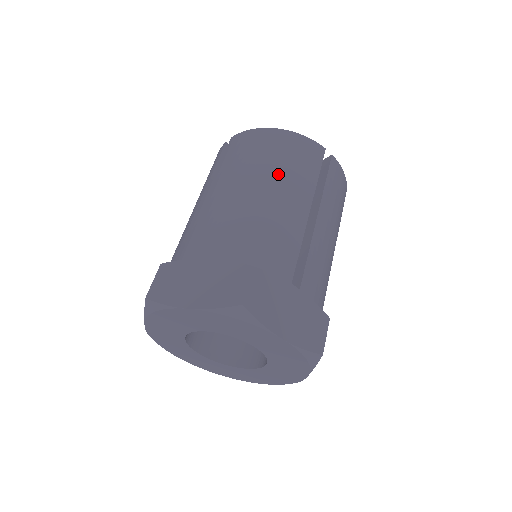
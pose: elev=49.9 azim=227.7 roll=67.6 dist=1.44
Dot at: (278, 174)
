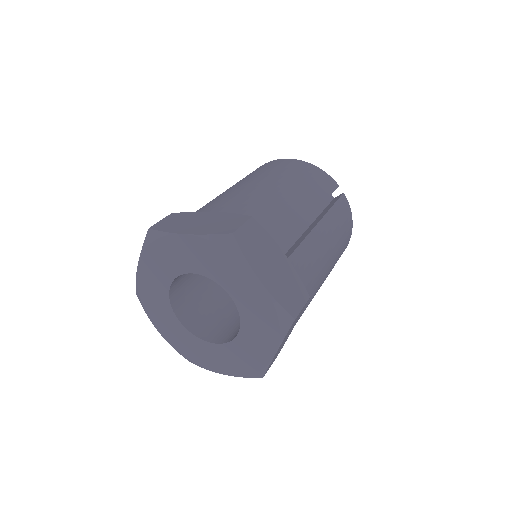
Dot at: (293, 182)
